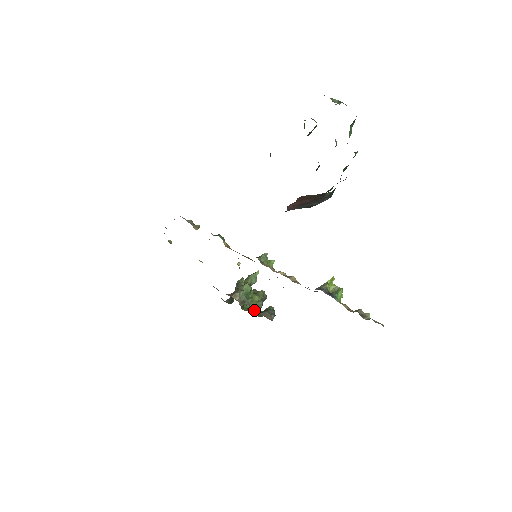
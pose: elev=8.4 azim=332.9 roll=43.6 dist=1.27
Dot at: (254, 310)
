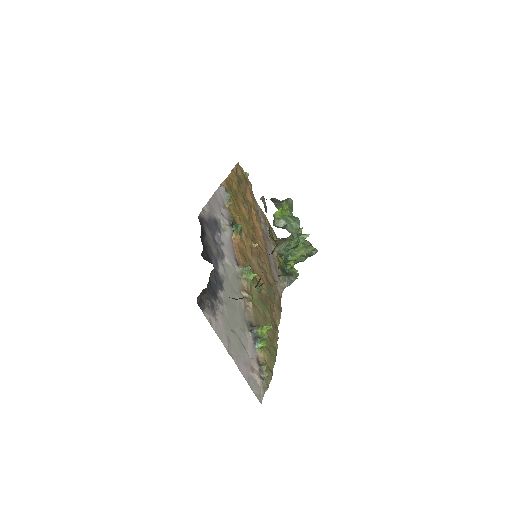
Dot at: (288, 265)
